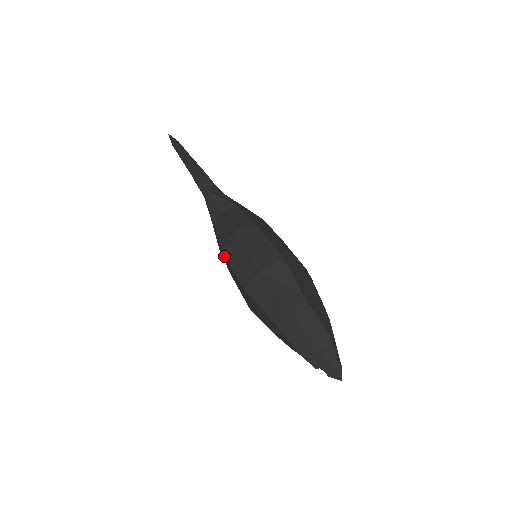
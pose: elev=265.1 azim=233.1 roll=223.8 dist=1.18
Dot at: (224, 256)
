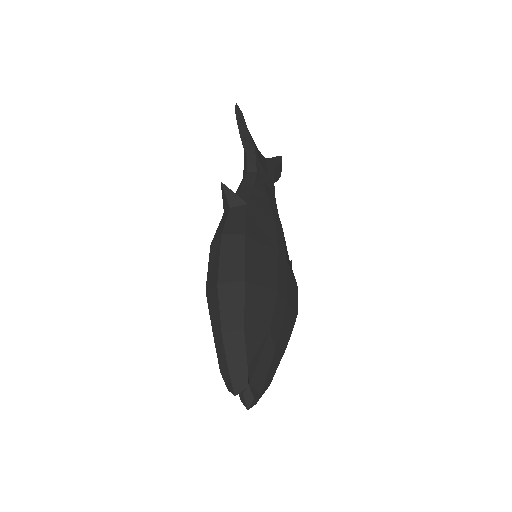
Dot at: occluded
